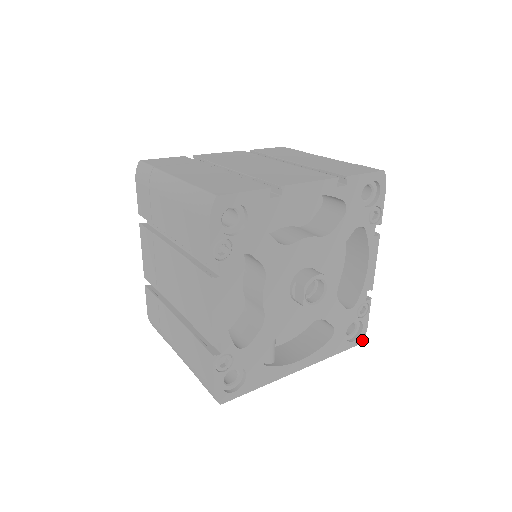
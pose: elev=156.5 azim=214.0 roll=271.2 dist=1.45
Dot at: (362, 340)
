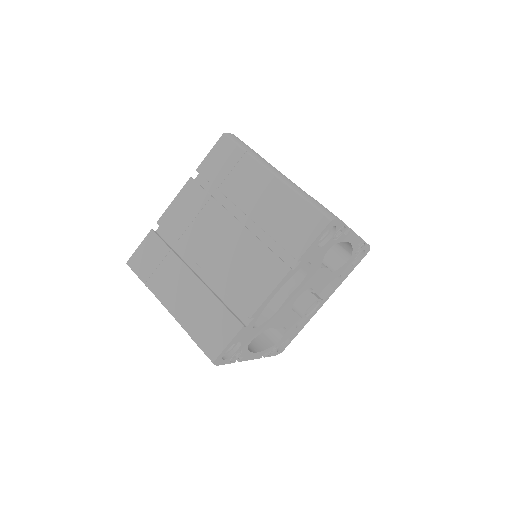
Dot at: (368, 251)
